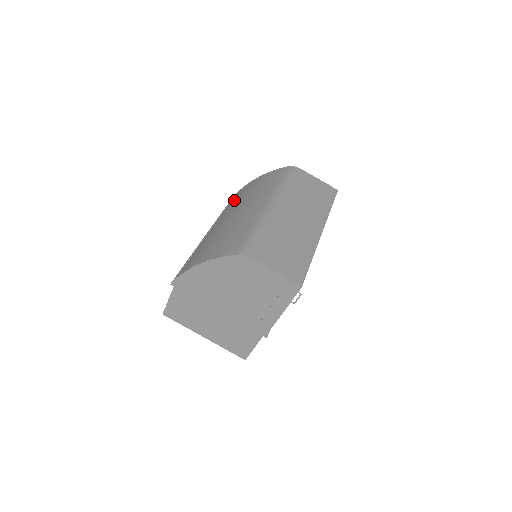
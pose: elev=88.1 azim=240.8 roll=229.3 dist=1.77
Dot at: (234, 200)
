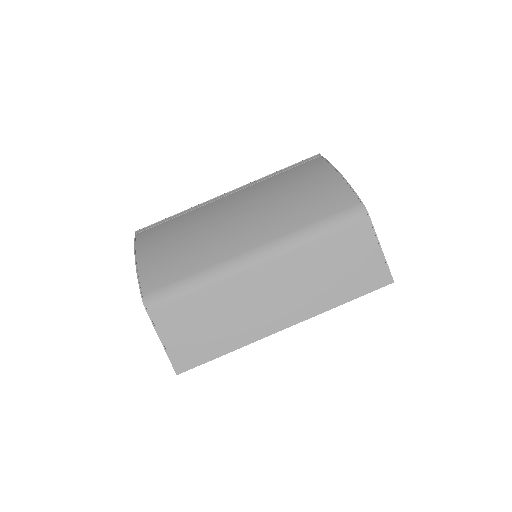
Dot at: (287, 176)
